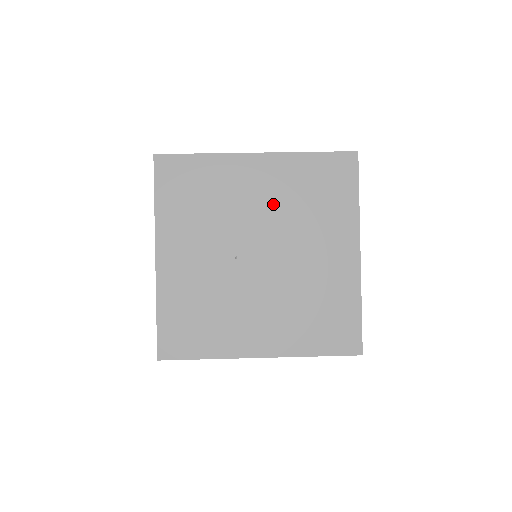
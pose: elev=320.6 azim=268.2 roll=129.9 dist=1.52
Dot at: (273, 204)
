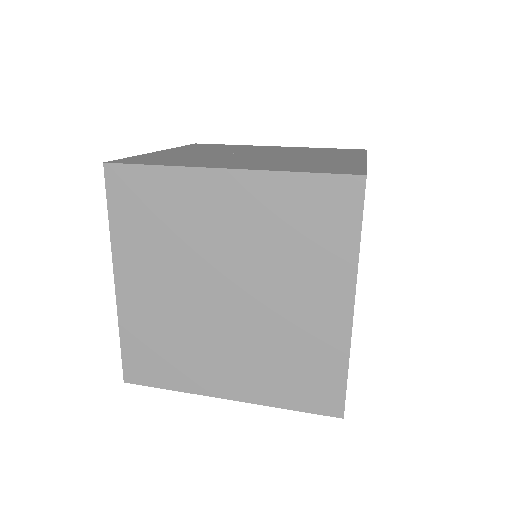
Dot at: (283, 151)
